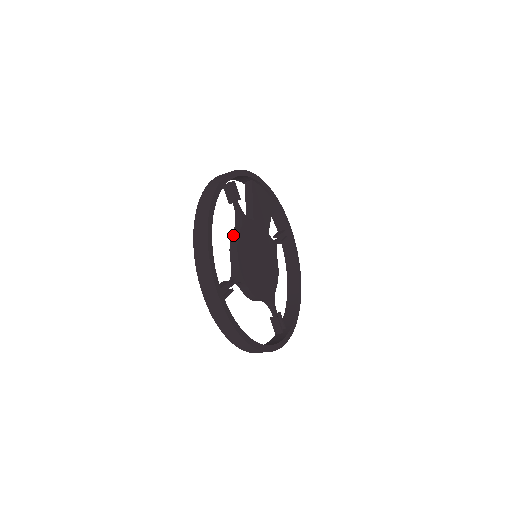
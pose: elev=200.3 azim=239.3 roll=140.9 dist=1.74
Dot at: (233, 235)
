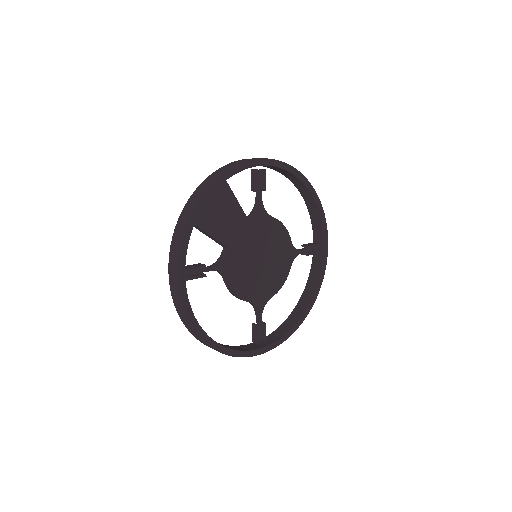
Dot at: (228, 288)
